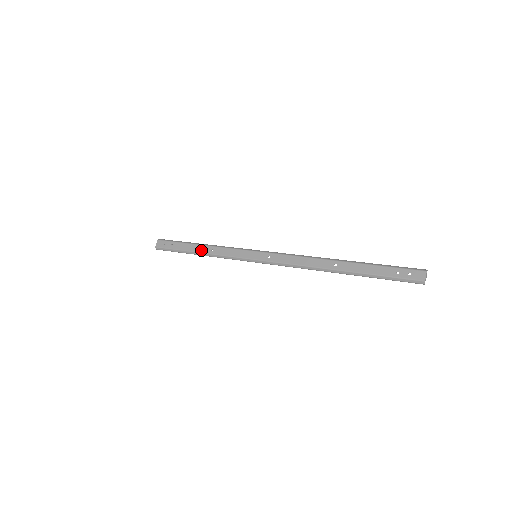
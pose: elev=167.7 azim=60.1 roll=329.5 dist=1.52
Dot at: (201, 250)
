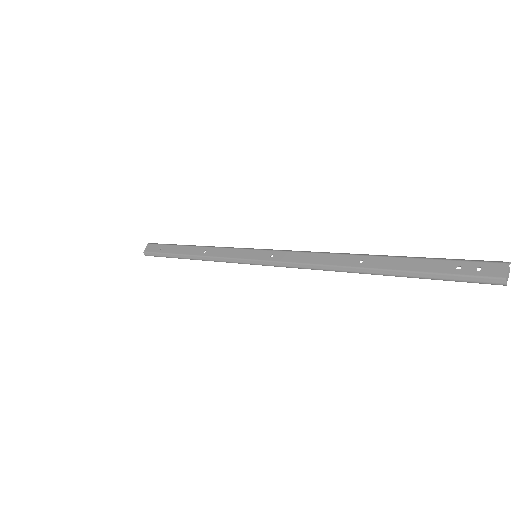
Dot at: (192, 252)
